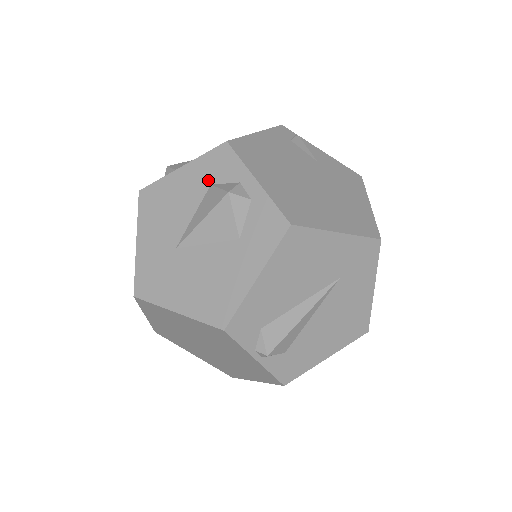
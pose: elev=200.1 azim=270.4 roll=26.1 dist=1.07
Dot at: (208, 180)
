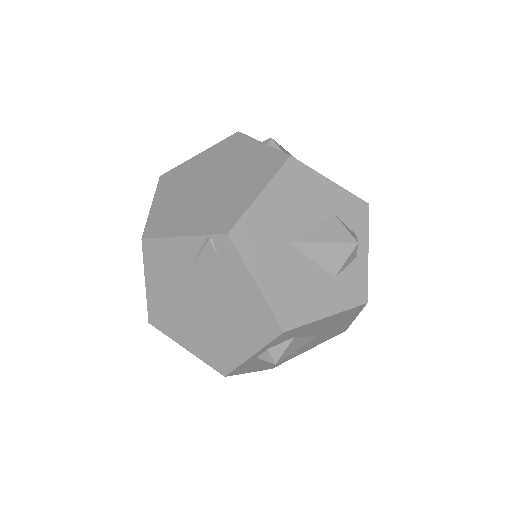
Dot at: occluded
